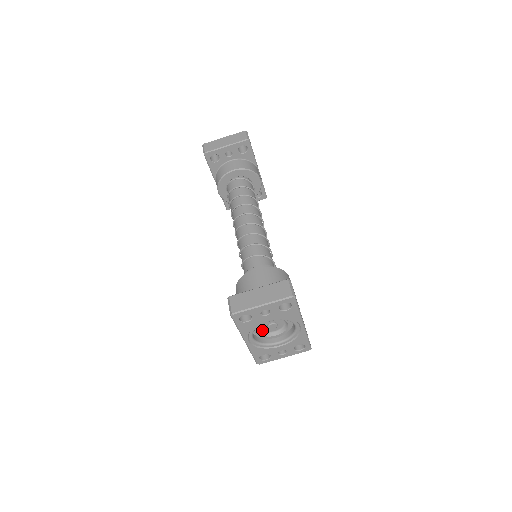
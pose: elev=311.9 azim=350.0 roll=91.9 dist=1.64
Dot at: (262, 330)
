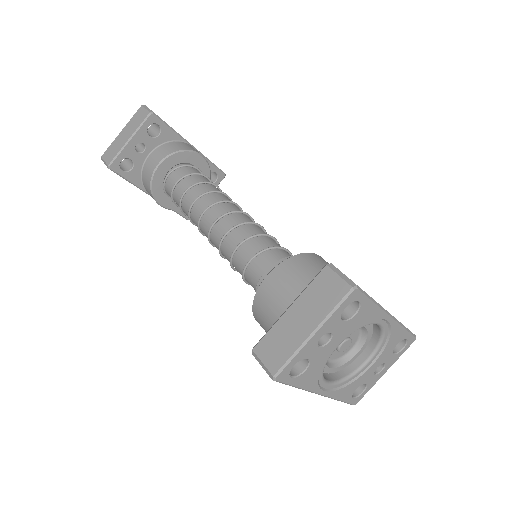
Dot at: (332, 360)
